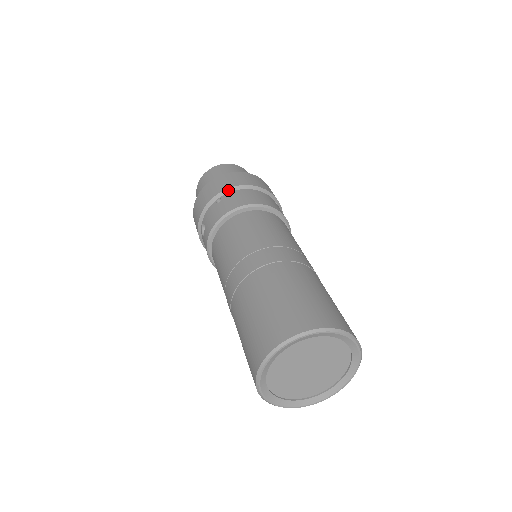
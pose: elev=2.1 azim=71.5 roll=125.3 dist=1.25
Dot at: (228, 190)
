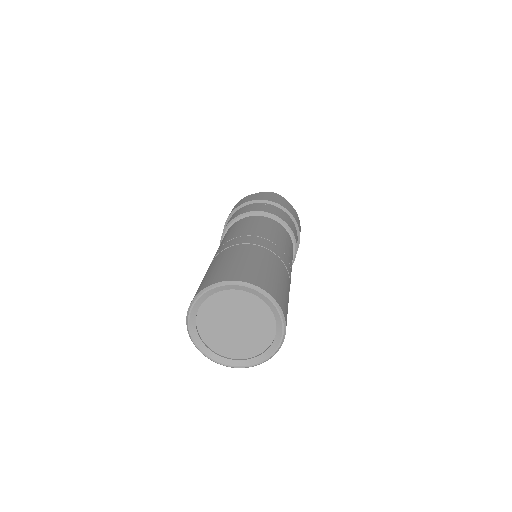
Dot at: (226, 222)
